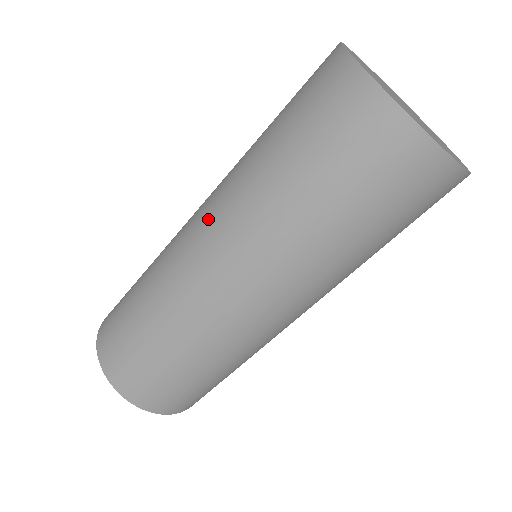
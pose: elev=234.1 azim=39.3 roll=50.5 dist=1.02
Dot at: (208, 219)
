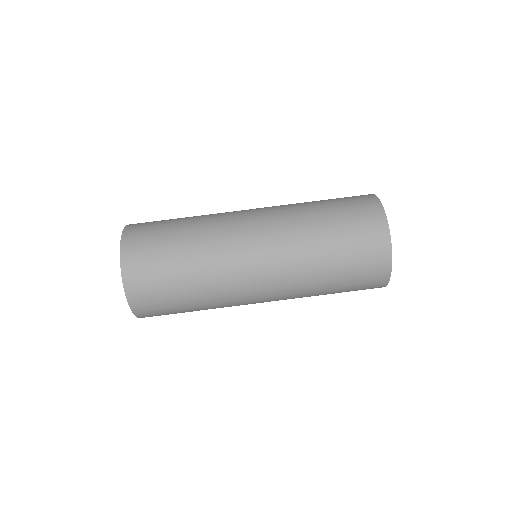
Dot at: (267, 235)
